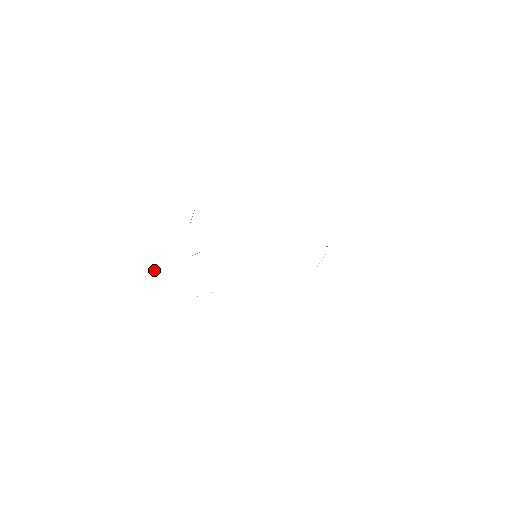
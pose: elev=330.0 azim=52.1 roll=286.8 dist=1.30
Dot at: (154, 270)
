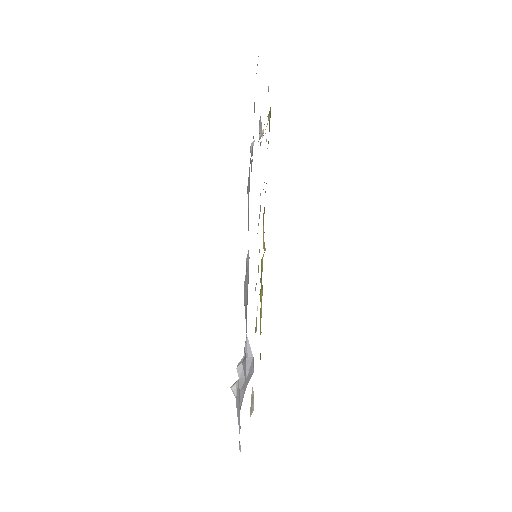
Dot at: (233, 388)
